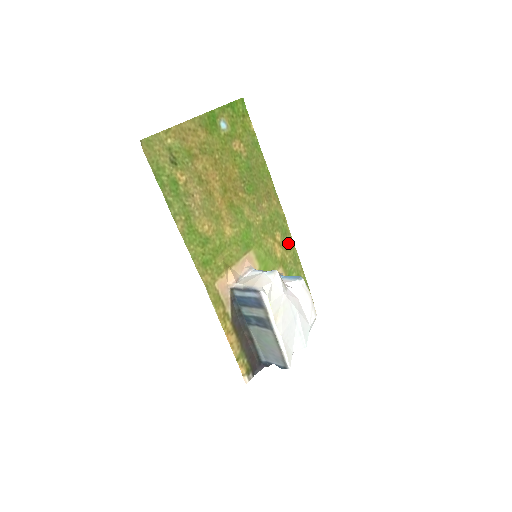
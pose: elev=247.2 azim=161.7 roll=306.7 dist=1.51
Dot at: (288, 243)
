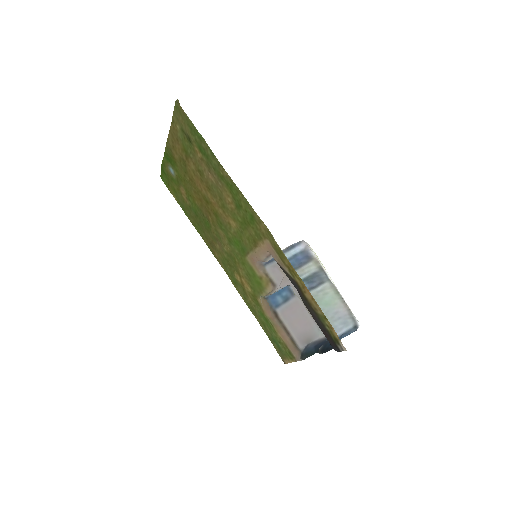
Dot at: (241, 292)
